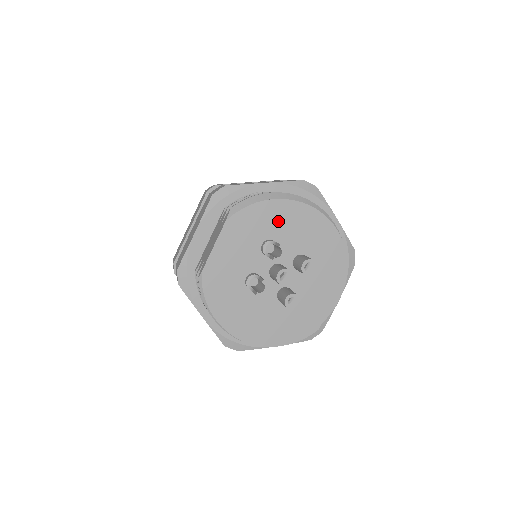
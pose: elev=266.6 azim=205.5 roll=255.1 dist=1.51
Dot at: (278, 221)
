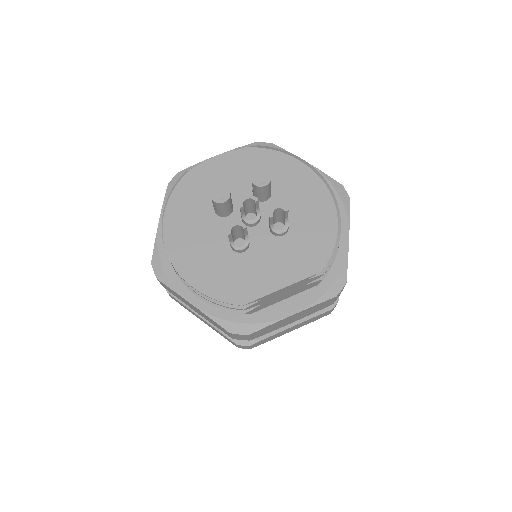
Dot at: (288, 179)
